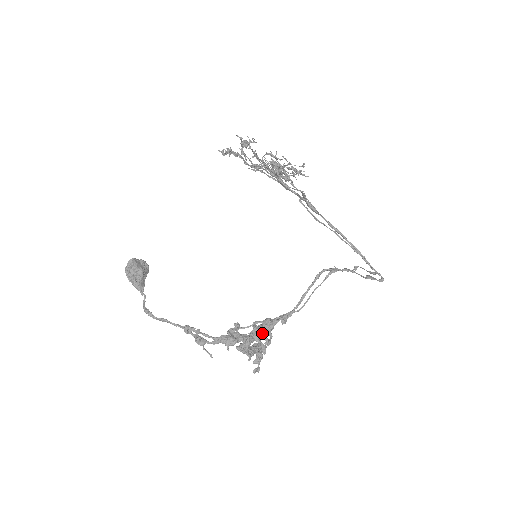
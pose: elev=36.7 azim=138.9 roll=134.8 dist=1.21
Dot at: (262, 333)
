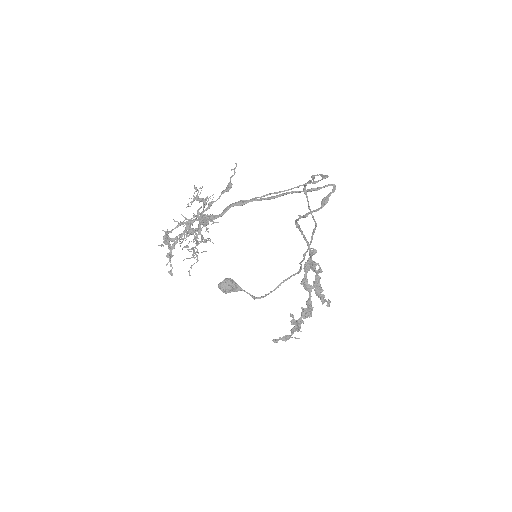
Dot at: (312, 269)
